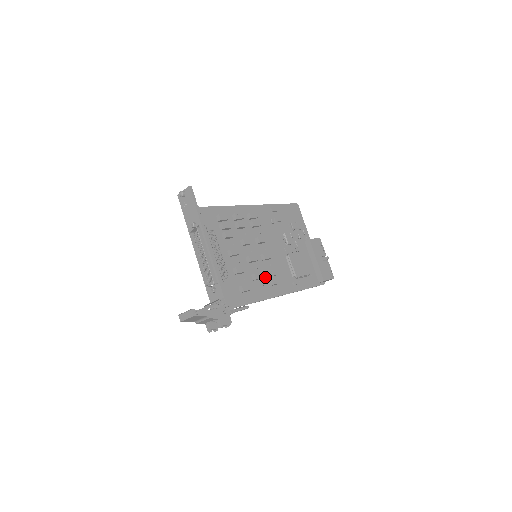
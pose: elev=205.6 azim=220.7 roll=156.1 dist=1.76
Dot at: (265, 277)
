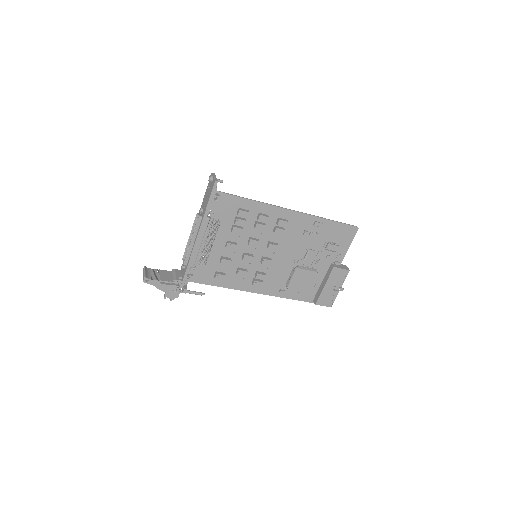
Dot at: (253, 274)
